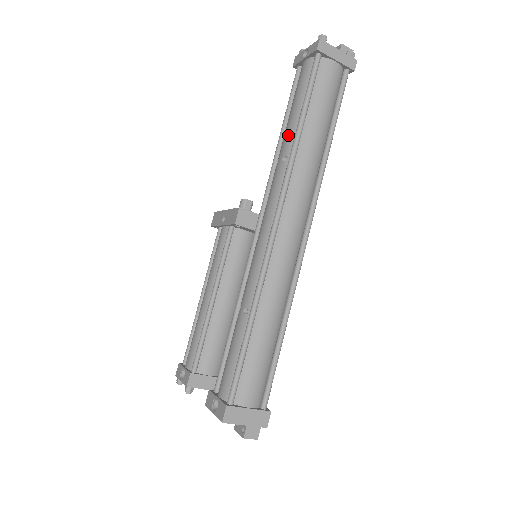
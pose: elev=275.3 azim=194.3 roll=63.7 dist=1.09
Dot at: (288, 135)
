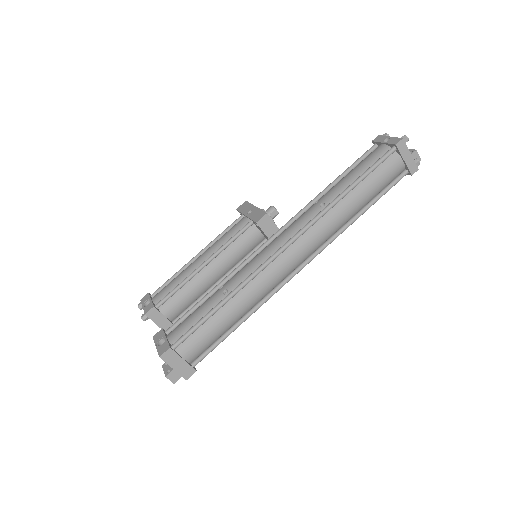
Dot at: (336, 189)
